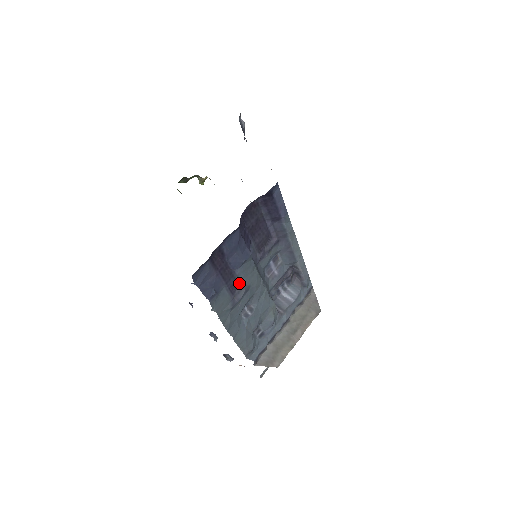
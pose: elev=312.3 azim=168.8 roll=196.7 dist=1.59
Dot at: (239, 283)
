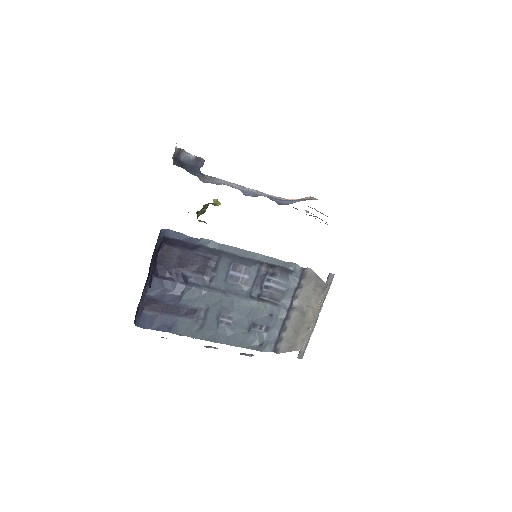
Dot at: (193, 308)
